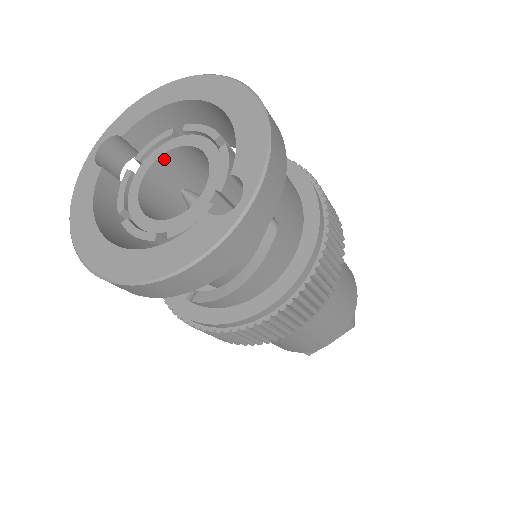
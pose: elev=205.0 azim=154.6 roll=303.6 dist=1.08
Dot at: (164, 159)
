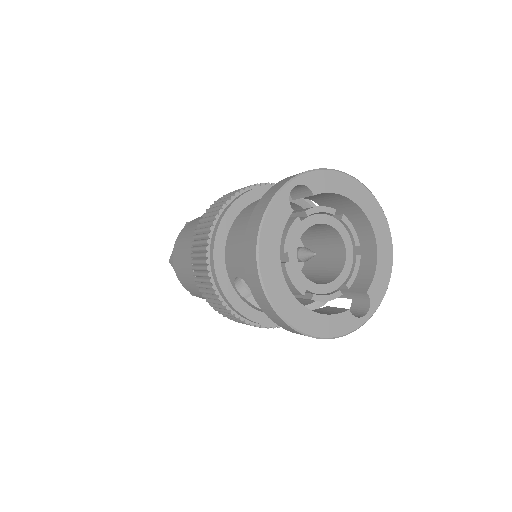
Dot at: (317, 223)
